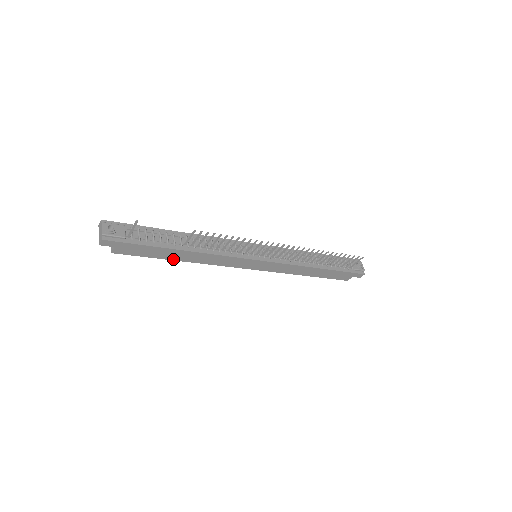
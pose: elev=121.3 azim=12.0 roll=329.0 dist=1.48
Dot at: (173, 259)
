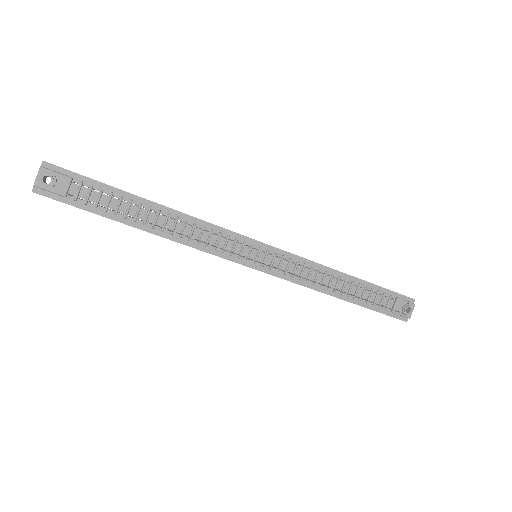
Dot at: occluded
